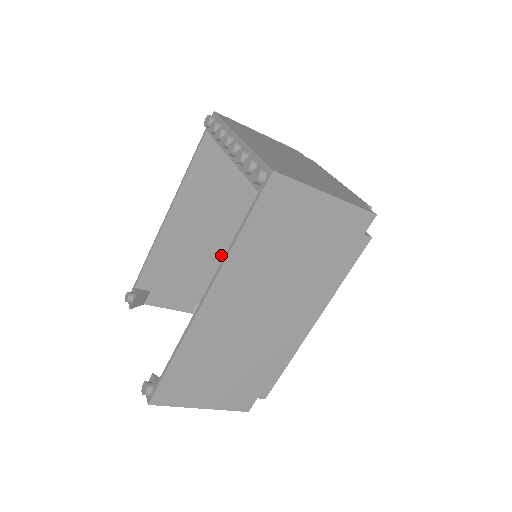
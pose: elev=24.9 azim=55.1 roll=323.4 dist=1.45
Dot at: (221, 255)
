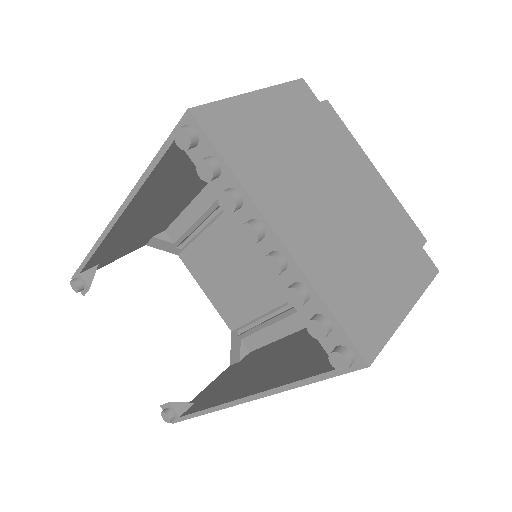
Dot at: (181, 203)
